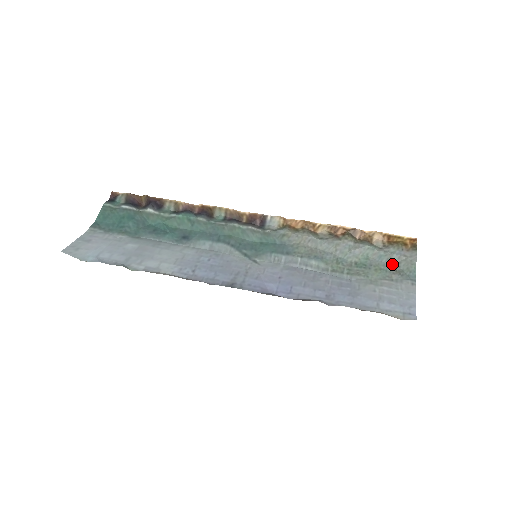
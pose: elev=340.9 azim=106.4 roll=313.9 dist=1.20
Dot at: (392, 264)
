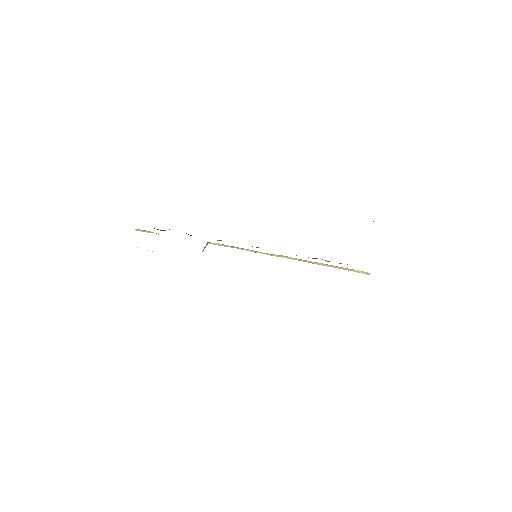
Dot at: occluded
